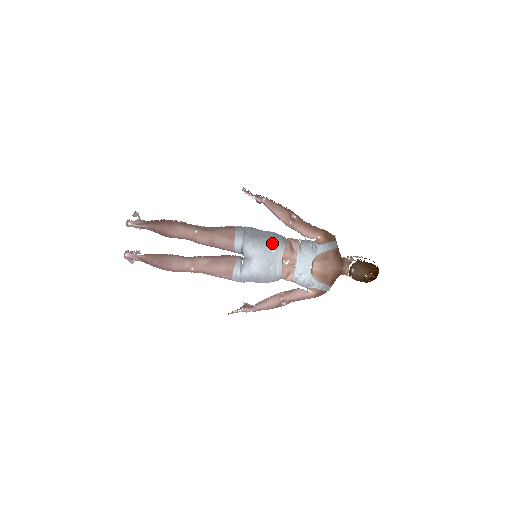
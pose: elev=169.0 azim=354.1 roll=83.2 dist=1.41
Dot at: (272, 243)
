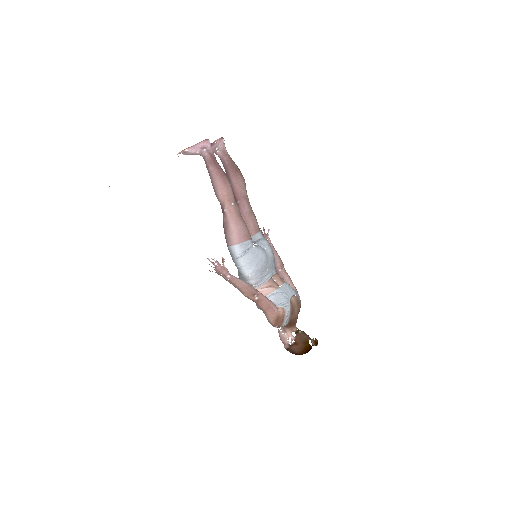
Dot at: occluded
